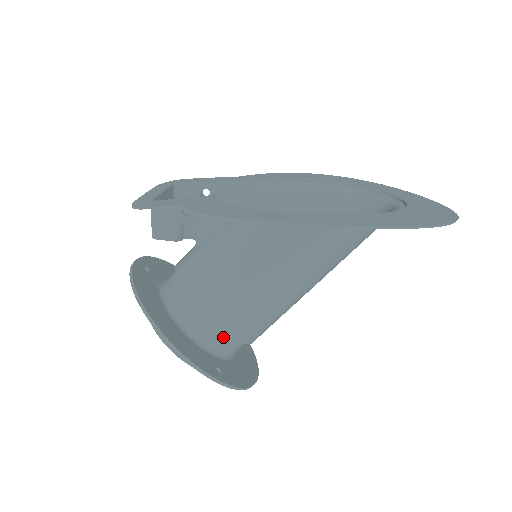
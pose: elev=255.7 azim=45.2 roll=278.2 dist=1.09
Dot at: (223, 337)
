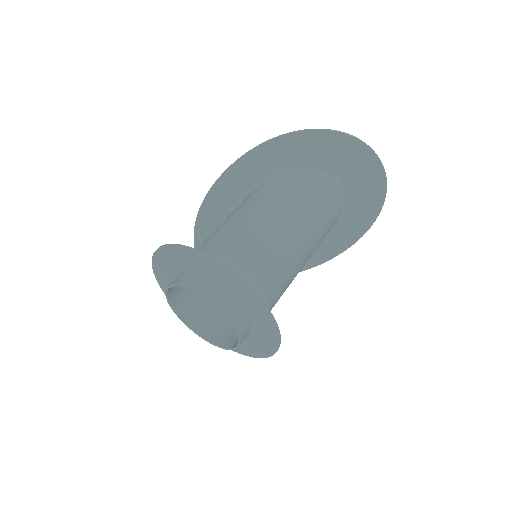
Dot at: occluded
